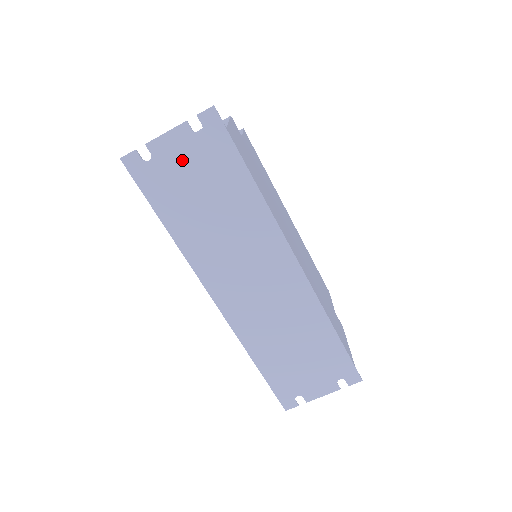
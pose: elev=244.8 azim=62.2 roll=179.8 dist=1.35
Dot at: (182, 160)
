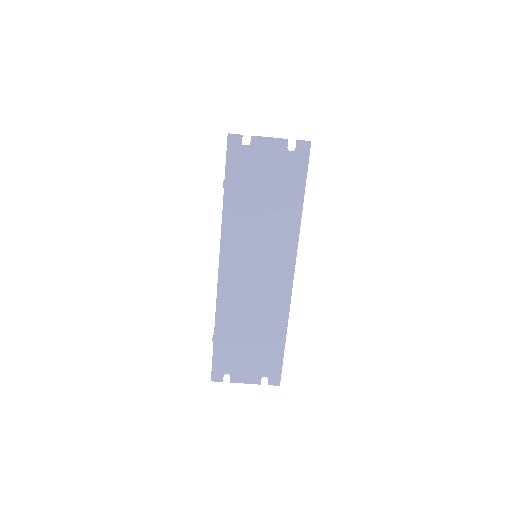
Dot at: (267, 161)
